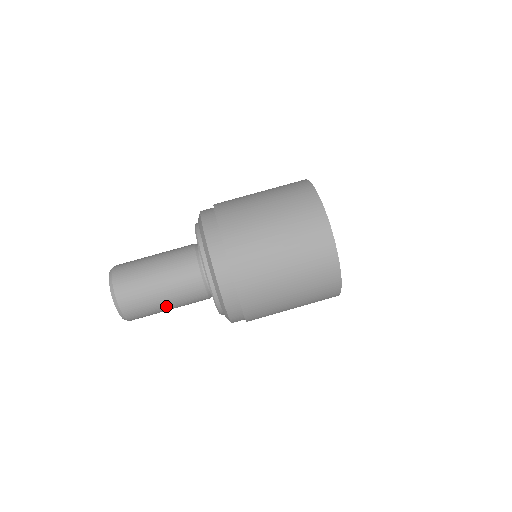
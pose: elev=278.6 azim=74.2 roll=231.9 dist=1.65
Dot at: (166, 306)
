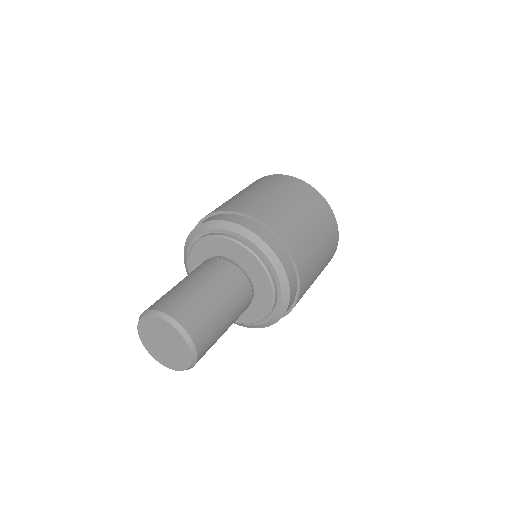
Dot at: (226, 326)
